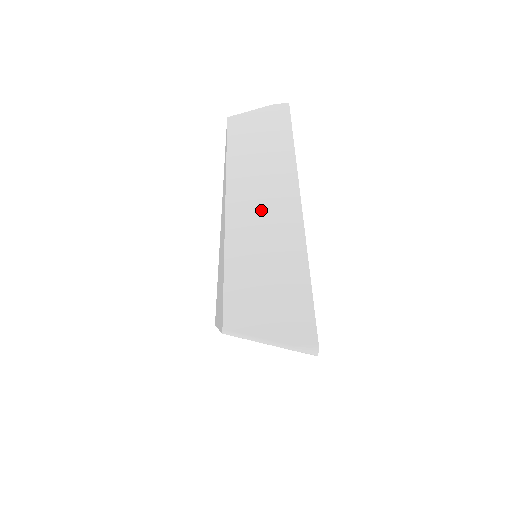
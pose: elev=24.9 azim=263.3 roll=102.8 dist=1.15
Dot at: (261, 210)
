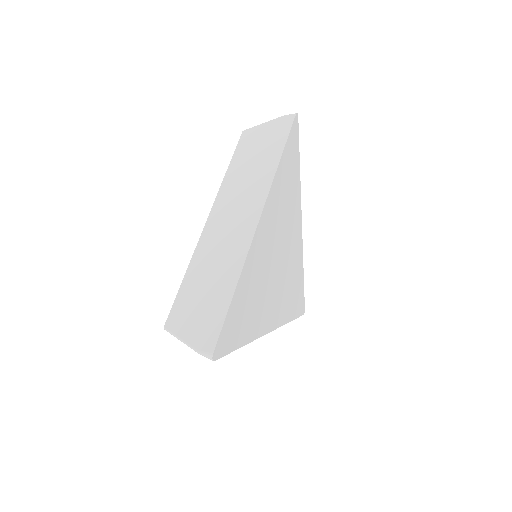
Dot at: (227, 228)
